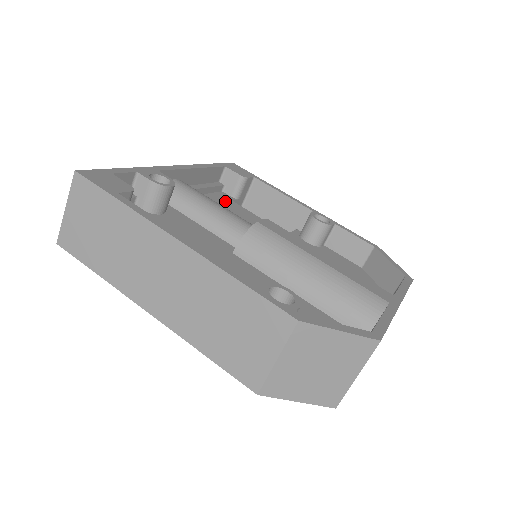
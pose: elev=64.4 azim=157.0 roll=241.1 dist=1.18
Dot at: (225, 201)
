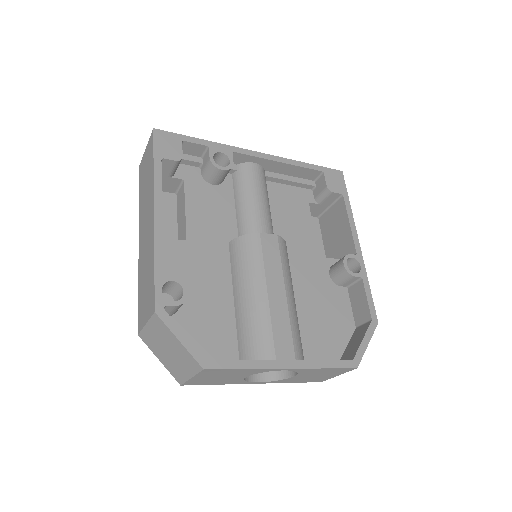
Dot at: (299, 200)
